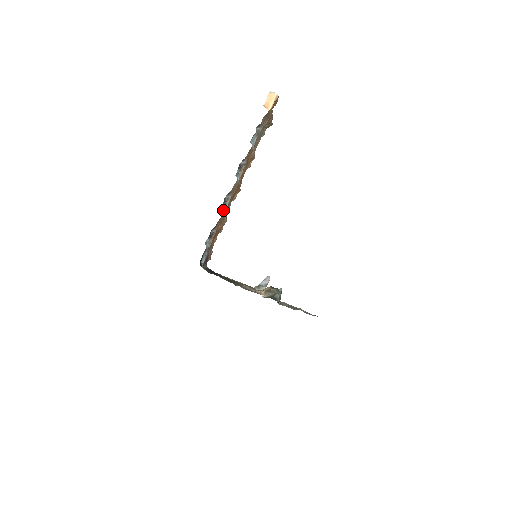
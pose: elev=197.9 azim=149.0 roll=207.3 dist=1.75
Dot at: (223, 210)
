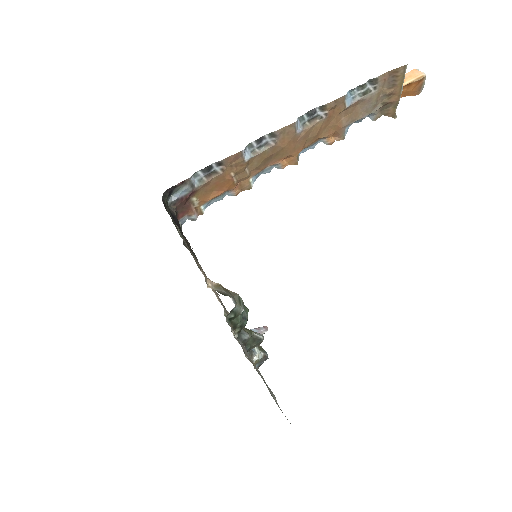
Dot at: (250, 153)
